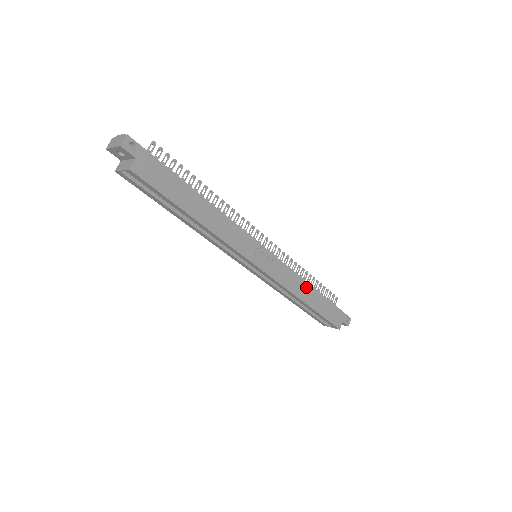
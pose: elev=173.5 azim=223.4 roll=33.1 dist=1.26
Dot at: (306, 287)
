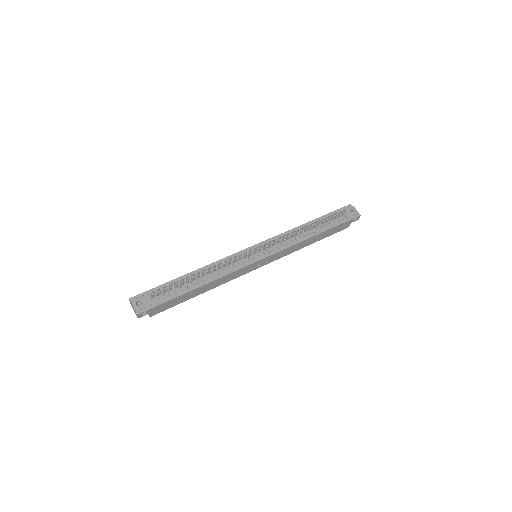
Dot at: (305, 242)
